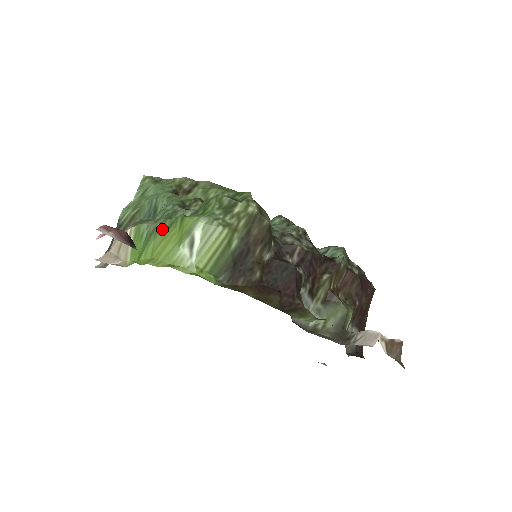
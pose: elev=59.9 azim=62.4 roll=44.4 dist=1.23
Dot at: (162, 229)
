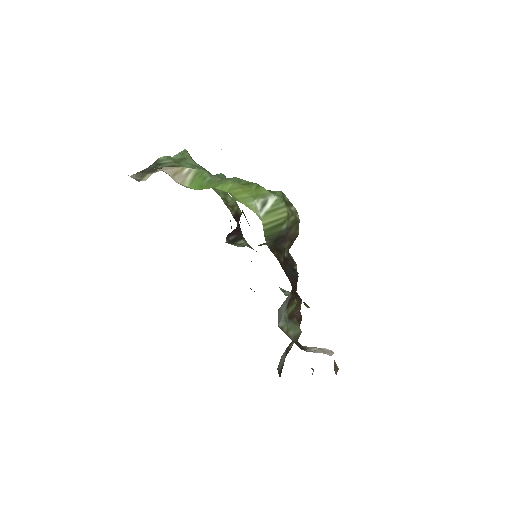
Dot at: (240, 181)
